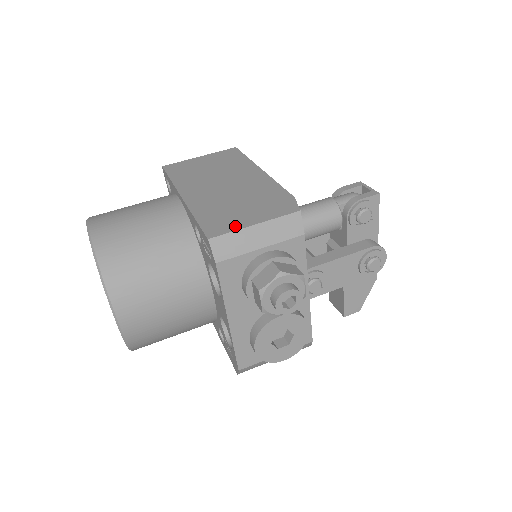
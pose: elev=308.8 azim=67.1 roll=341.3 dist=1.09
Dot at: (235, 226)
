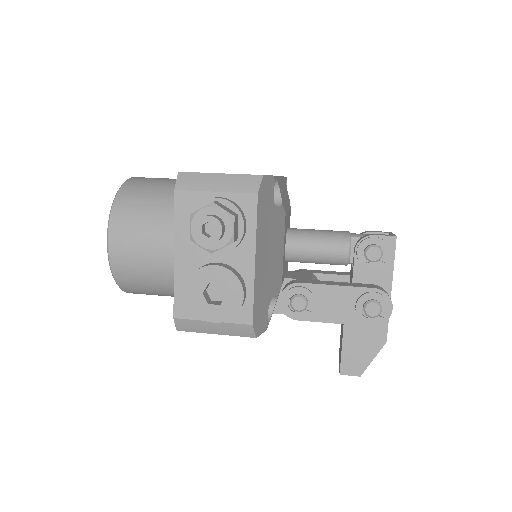
Dot at: occluded
